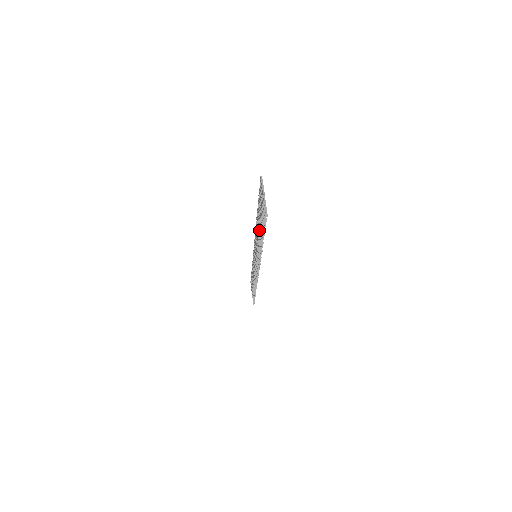
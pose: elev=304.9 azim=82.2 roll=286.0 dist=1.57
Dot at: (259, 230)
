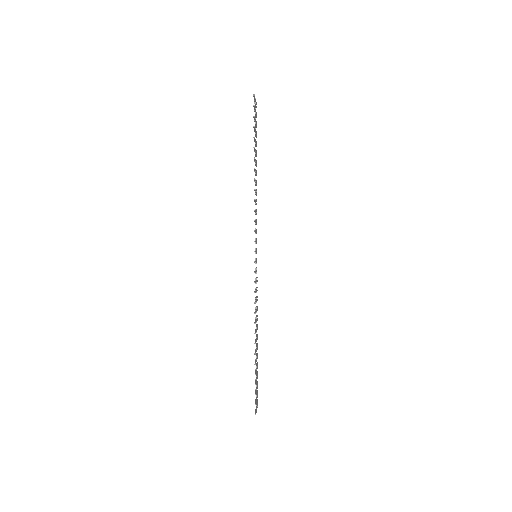
Dot at: occluded
